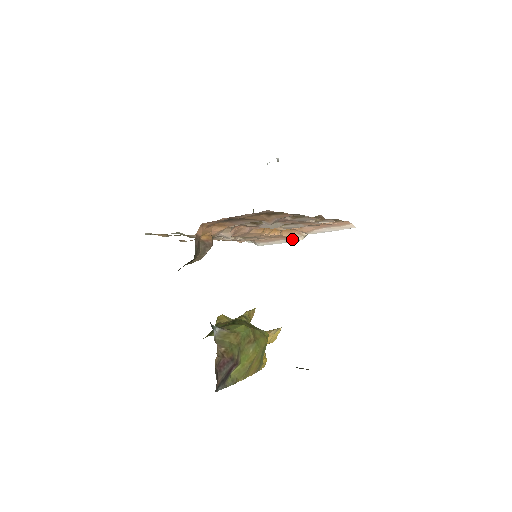
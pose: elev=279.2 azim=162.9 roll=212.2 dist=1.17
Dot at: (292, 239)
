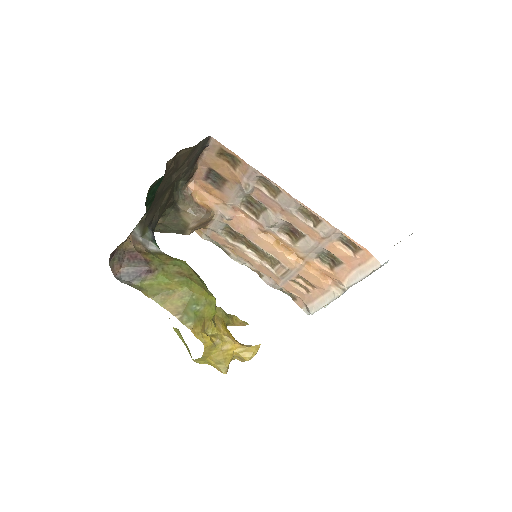
Dot at: (331, 294)
